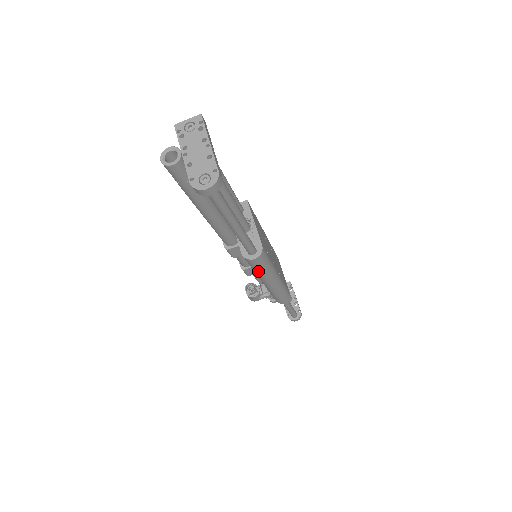
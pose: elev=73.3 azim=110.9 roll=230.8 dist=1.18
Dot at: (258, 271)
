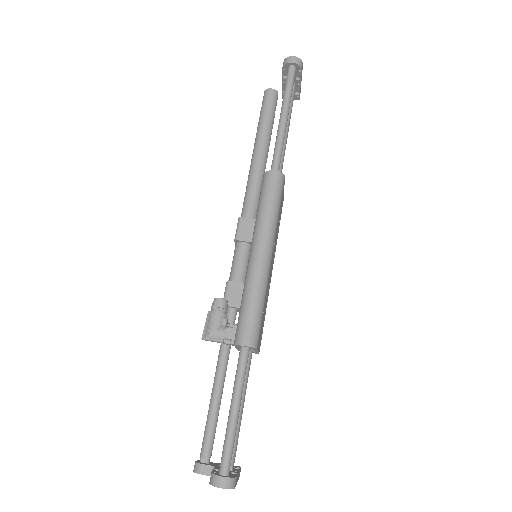
Dot at: (264, 204)
